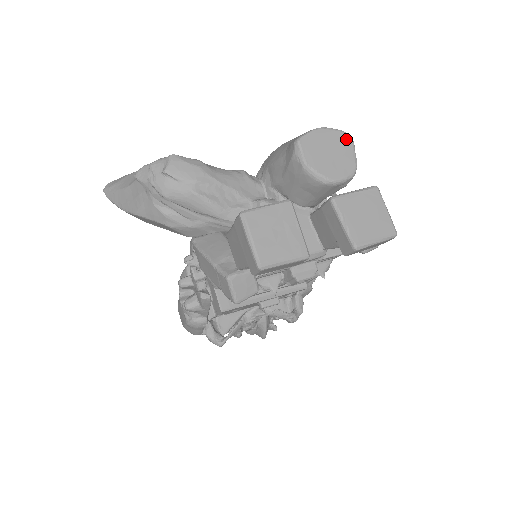
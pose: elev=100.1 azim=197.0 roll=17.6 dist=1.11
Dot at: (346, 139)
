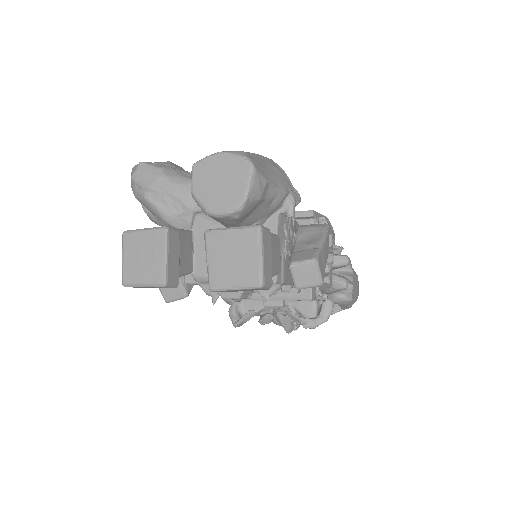
Dot at: (243, 167)
